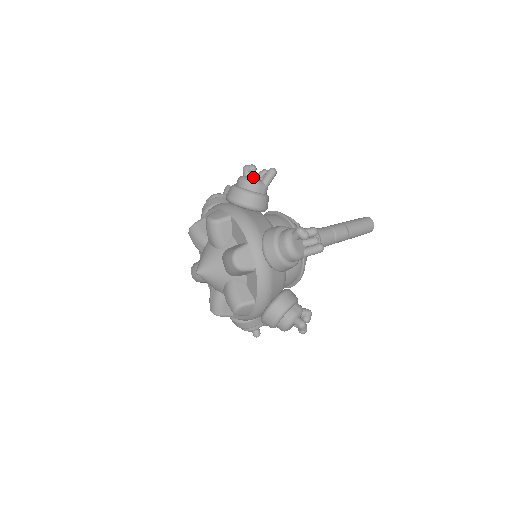
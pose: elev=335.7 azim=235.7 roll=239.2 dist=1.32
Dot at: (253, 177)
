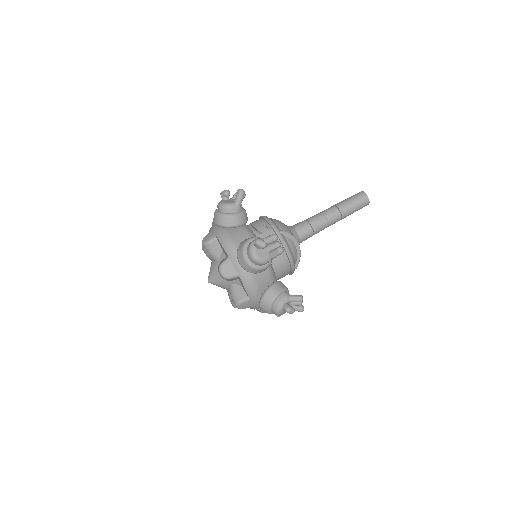
Dot at: occluded
